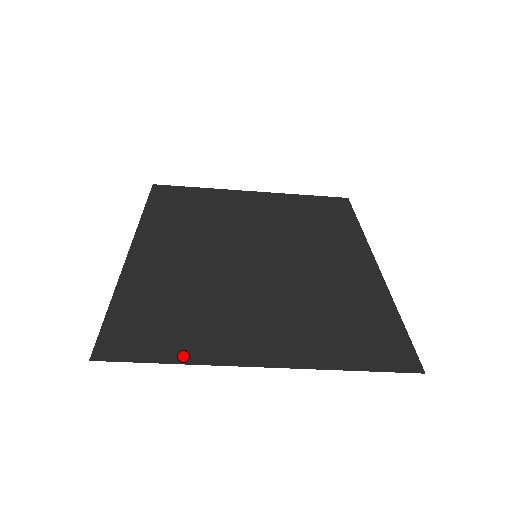
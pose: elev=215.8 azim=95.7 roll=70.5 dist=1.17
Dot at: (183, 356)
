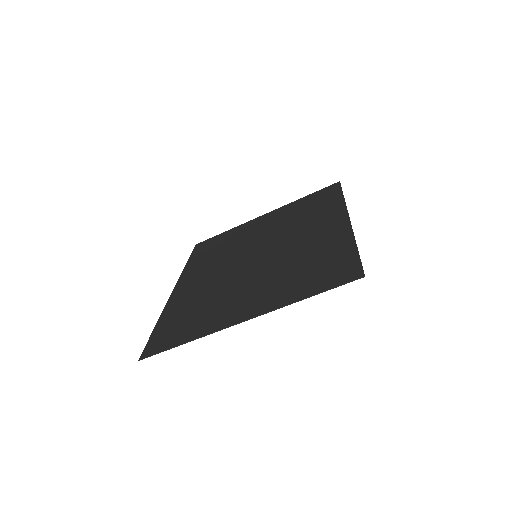
Dot at: (193, 336)
